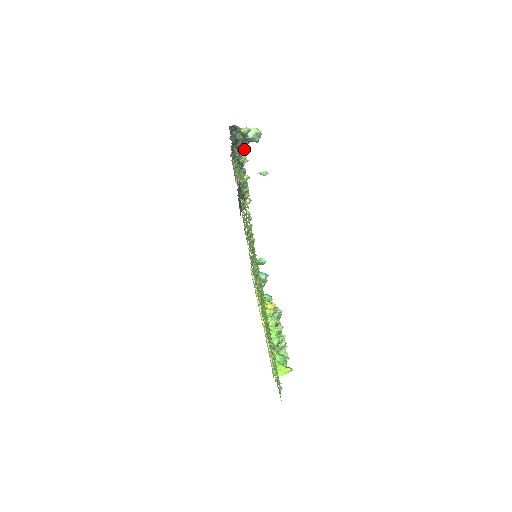
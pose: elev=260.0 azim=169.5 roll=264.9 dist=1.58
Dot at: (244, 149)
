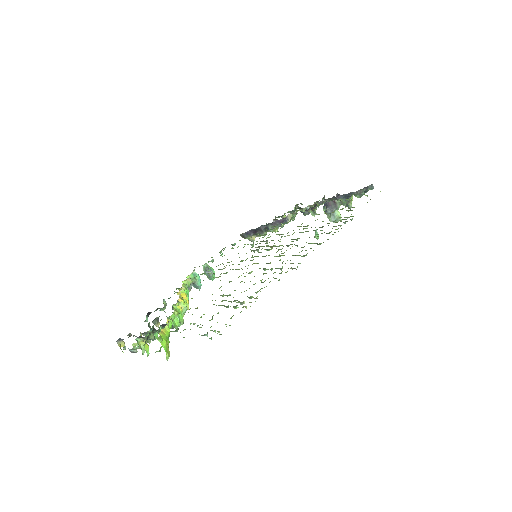
Dot at: occluded
